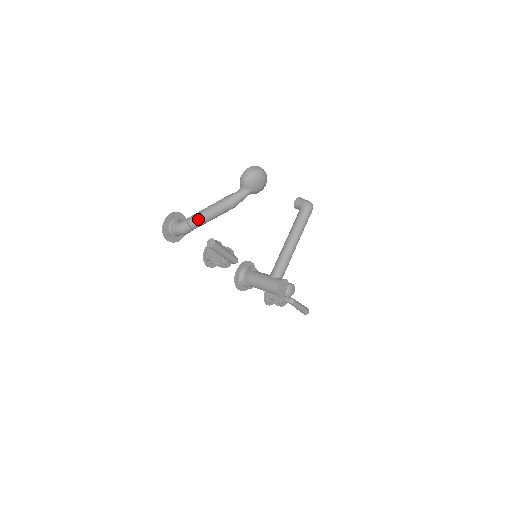
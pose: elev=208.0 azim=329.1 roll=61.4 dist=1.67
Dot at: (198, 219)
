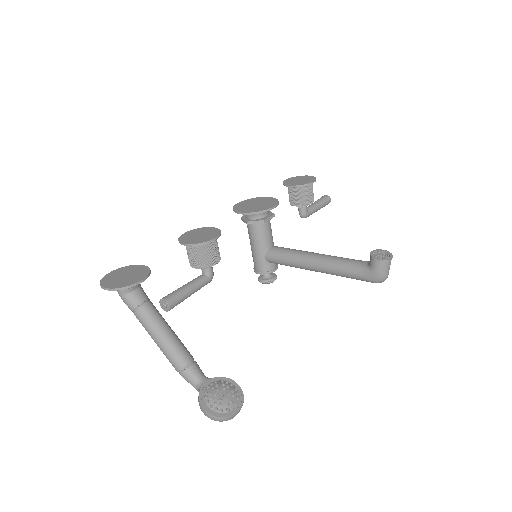
Dot at: occluded
